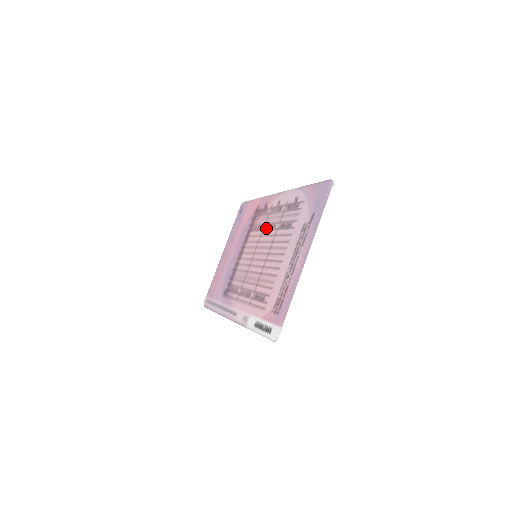
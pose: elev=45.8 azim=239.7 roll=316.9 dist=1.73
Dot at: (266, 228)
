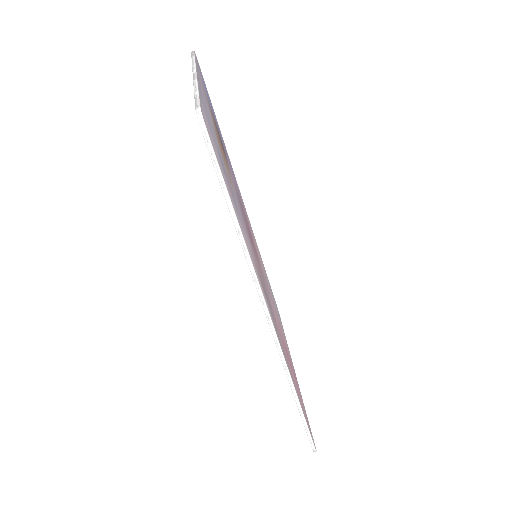
Dot at: occluded
